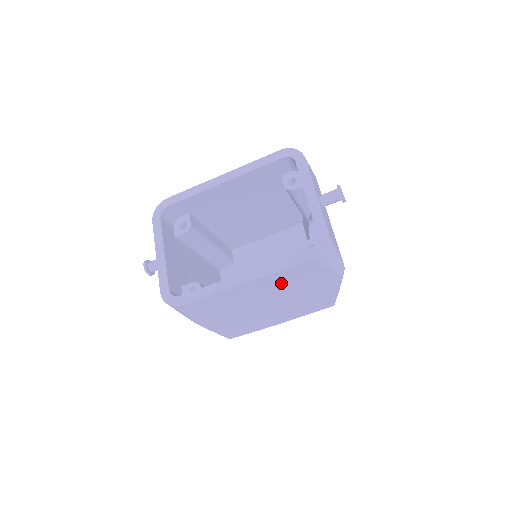
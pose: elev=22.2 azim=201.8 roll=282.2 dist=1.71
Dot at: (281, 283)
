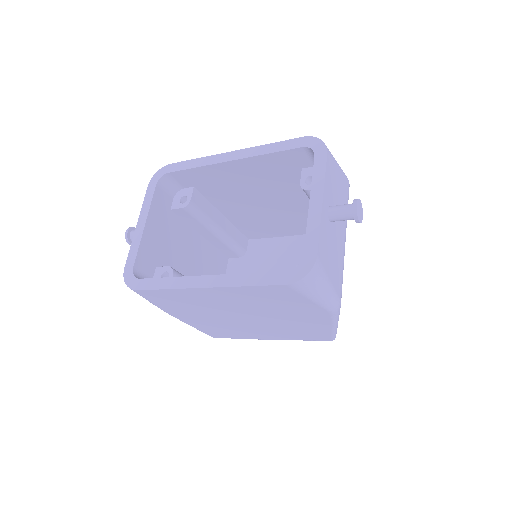
Dot at: (253, 300)
